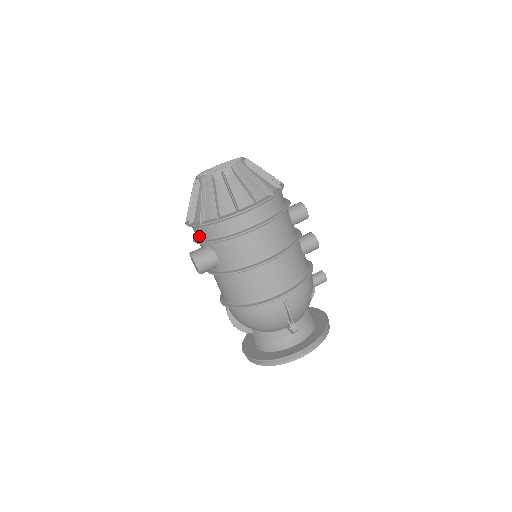
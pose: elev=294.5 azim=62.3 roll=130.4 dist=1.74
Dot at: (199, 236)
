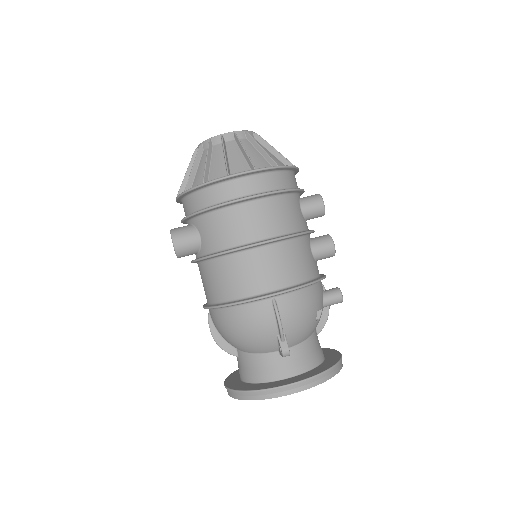
Dot at: (186, 212)
